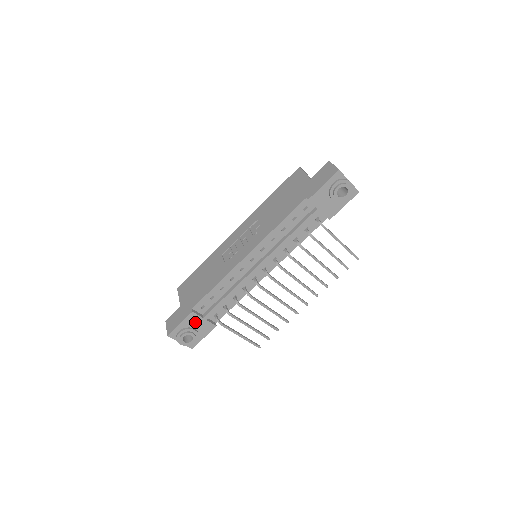
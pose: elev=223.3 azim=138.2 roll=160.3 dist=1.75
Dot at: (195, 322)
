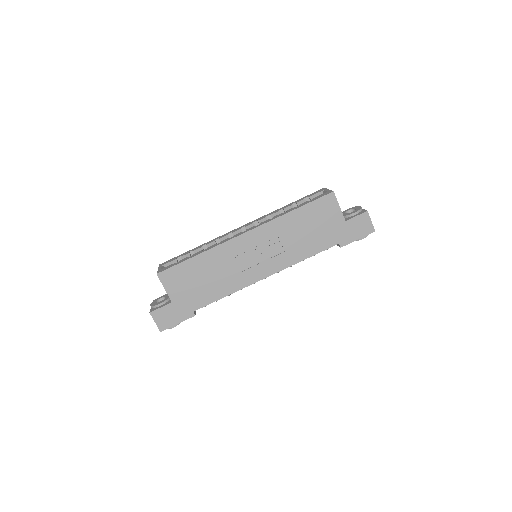
Dot at: occluded
